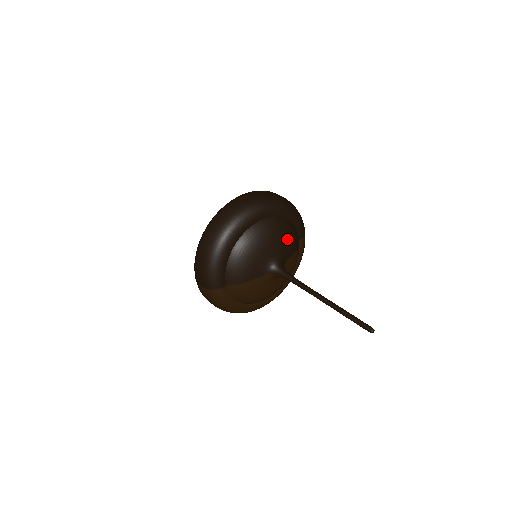
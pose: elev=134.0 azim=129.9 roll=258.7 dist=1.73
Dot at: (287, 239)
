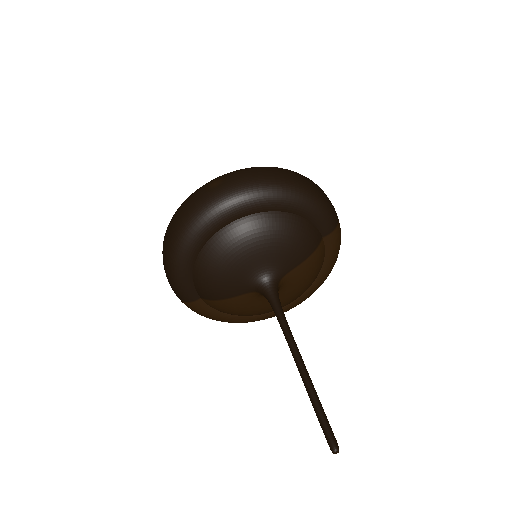
Dot at: (285, 245)
